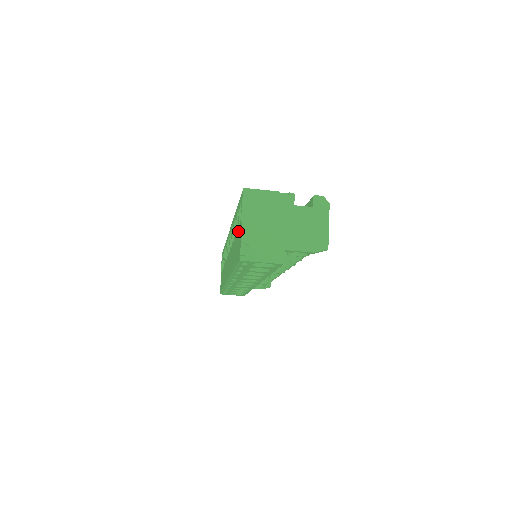
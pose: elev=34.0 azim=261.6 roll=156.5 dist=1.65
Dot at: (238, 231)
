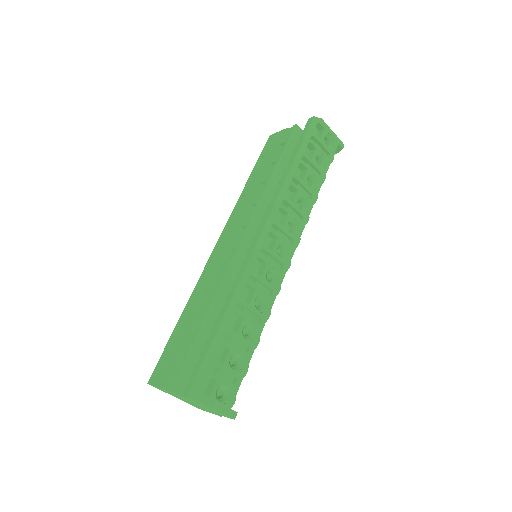
Dot at: occluded
